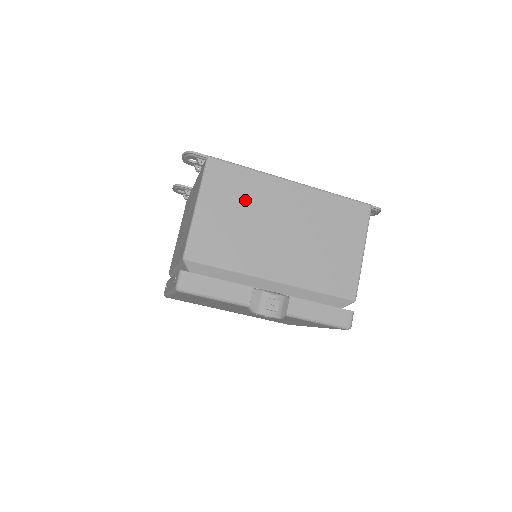
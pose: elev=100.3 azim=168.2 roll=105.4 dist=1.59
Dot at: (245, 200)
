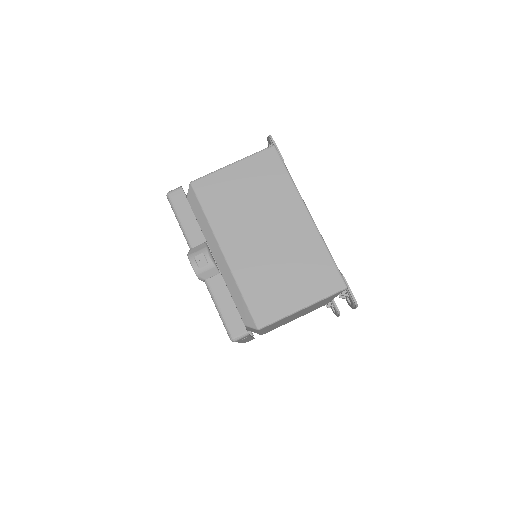
Dot at: (265, 190)
